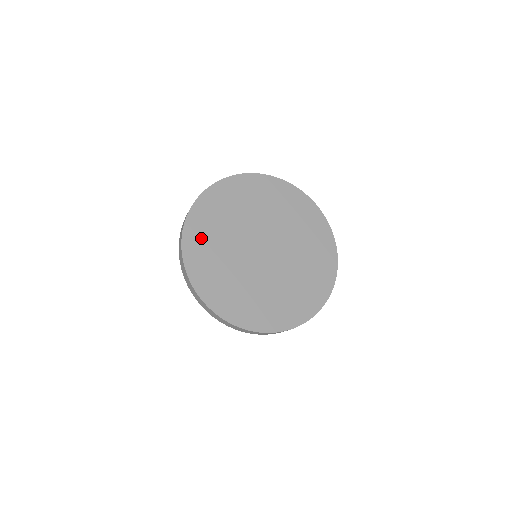
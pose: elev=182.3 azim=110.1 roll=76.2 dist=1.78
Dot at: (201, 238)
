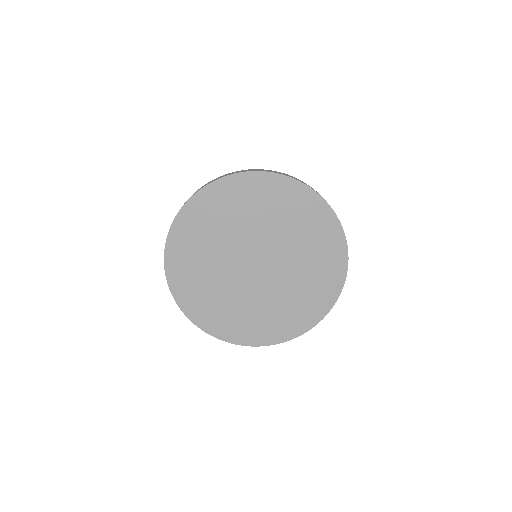
Dot at: (185, 254)
